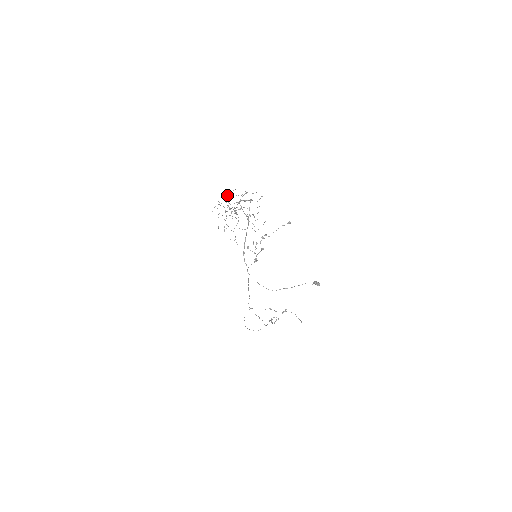
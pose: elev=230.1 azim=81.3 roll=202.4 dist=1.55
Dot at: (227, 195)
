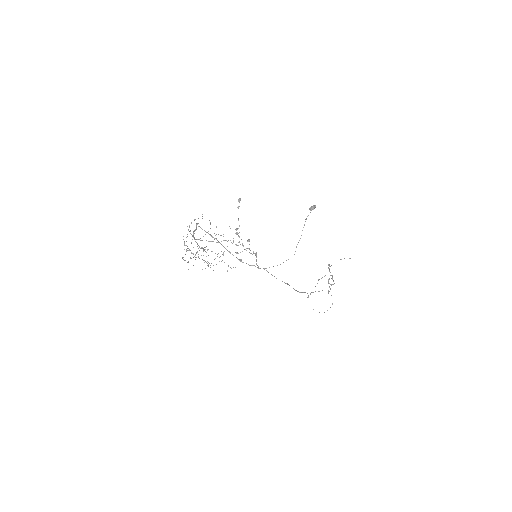
Dot at: occluded
